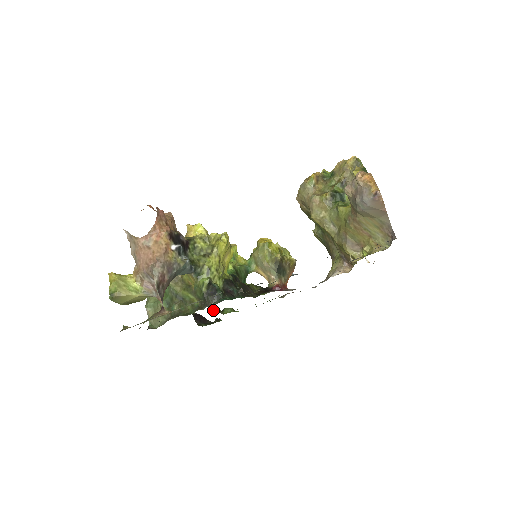
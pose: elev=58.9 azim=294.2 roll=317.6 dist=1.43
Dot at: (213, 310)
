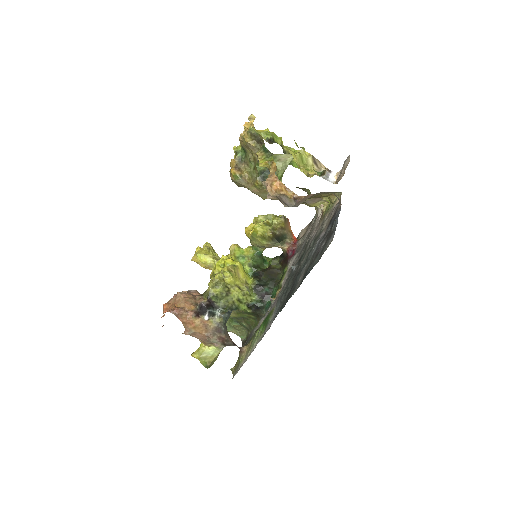
Dot at: occluded
